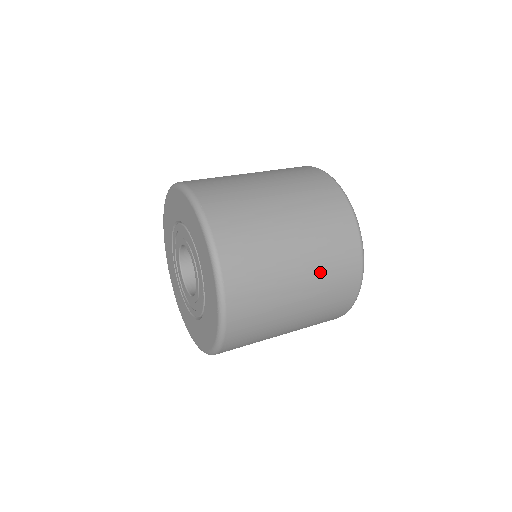
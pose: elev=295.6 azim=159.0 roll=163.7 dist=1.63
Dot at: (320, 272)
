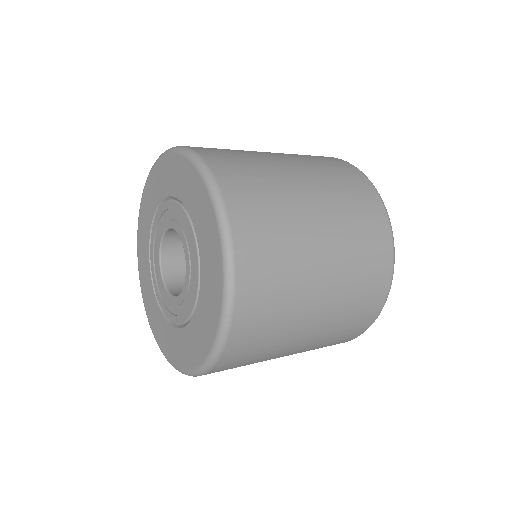
Dot at: (308, 350)
